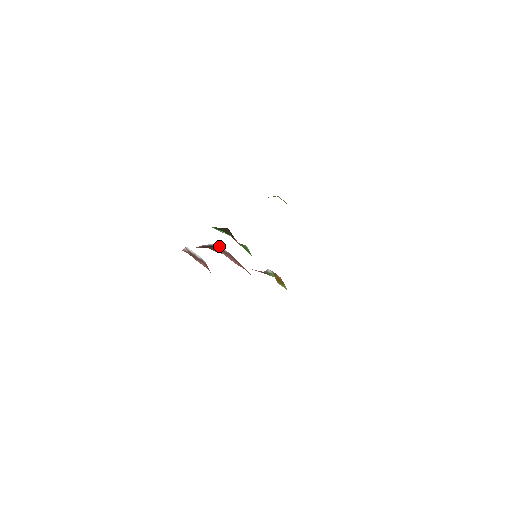
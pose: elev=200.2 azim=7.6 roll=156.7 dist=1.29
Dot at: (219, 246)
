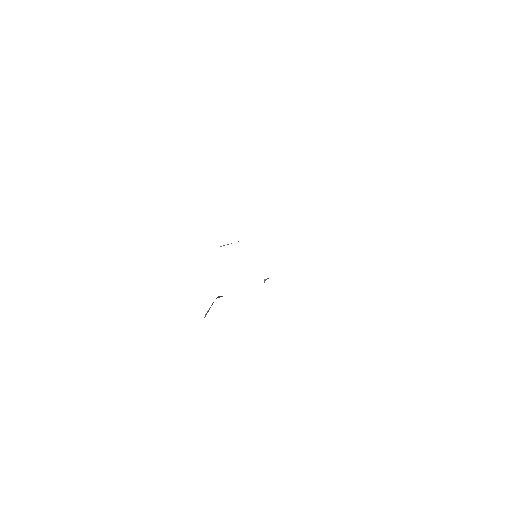
Dot at: occluded
